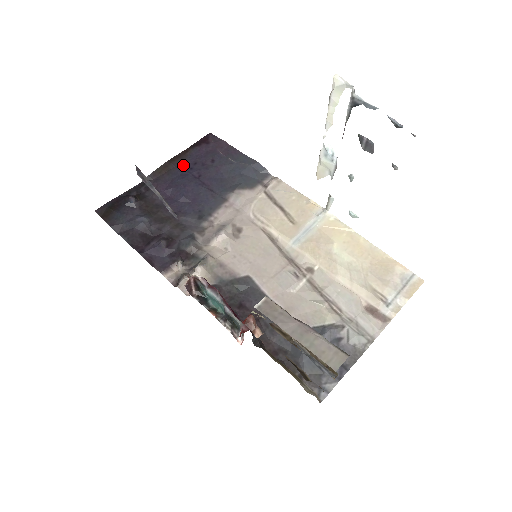
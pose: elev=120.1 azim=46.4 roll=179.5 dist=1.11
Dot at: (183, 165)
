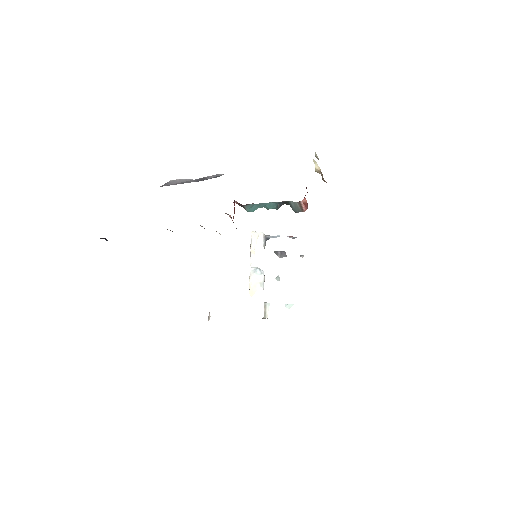
Dot at: occluded
